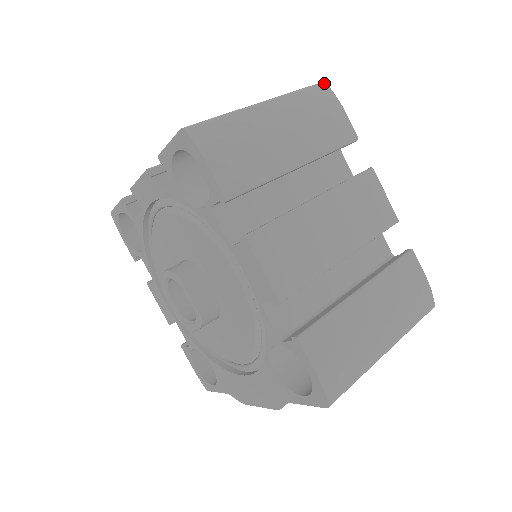
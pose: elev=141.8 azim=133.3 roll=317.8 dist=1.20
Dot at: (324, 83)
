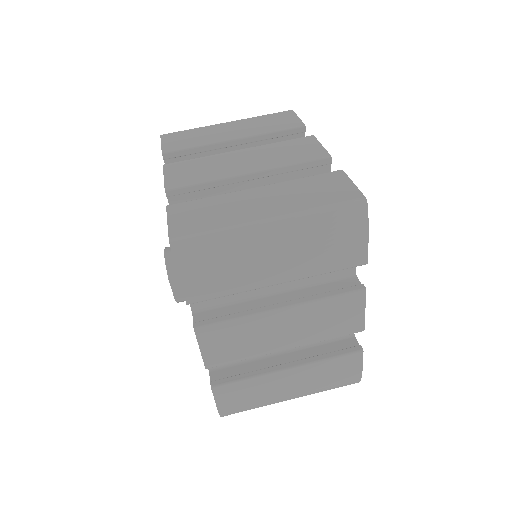
Dot at: (365, 203)
